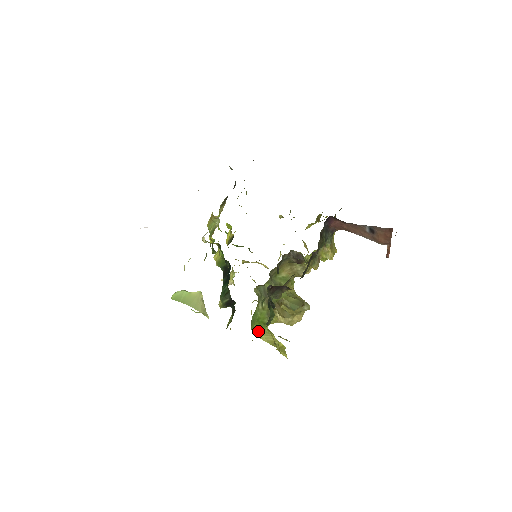
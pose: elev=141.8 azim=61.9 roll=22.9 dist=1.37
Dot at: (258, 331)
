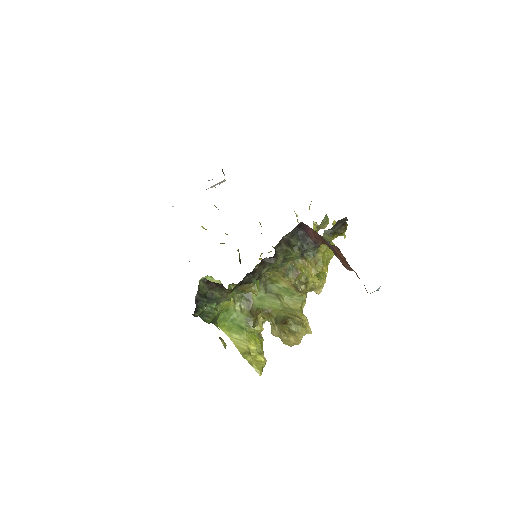
Dot at: (231, 332)
